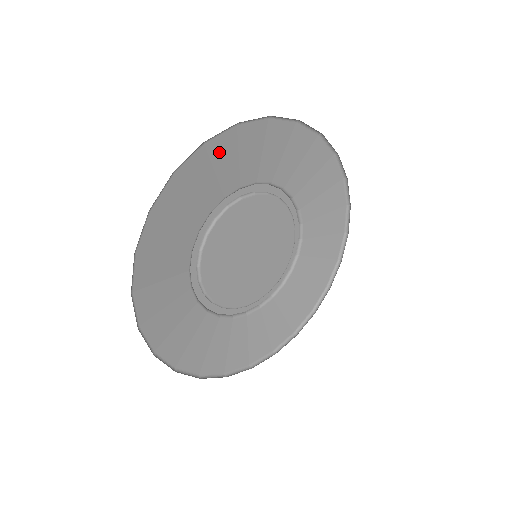
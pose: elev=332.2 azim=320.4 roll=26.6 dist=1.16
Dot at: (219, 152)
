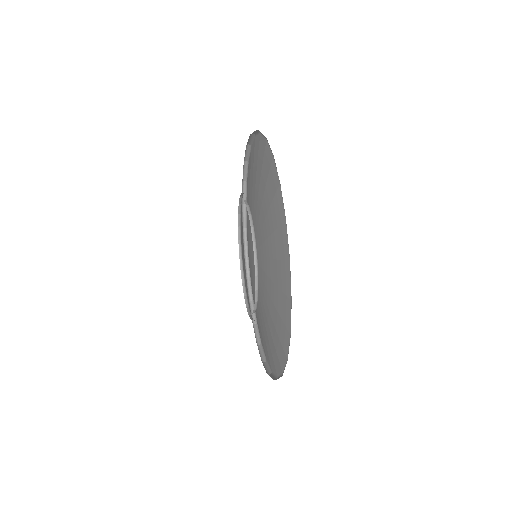
Dot at: occluded
